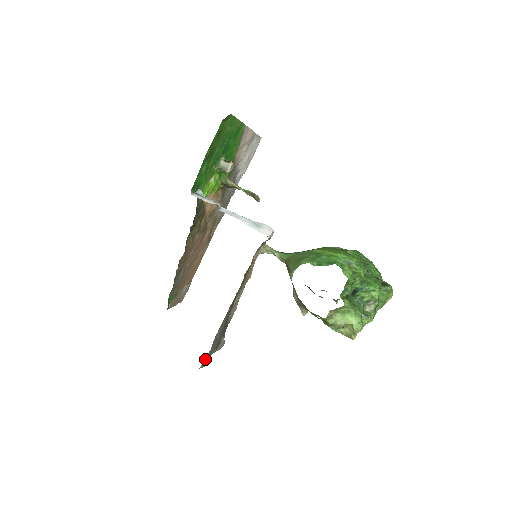
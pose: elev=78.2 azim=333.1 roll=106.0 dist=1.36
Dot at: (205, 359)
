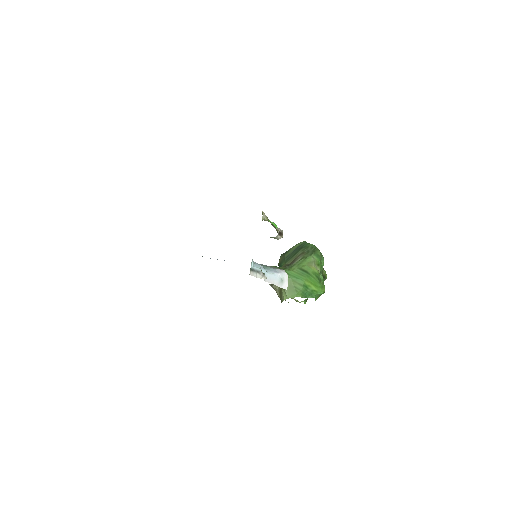
Dot at: occluded
